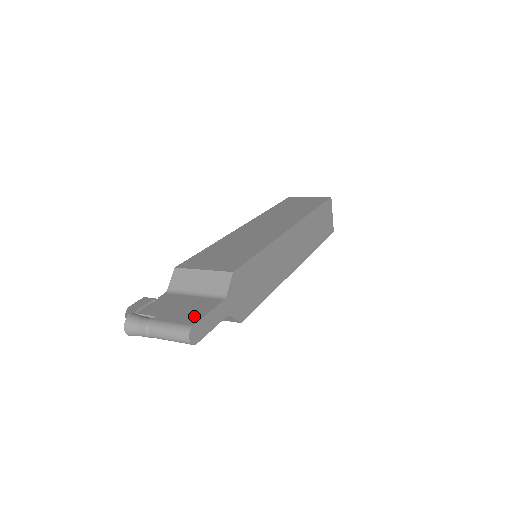
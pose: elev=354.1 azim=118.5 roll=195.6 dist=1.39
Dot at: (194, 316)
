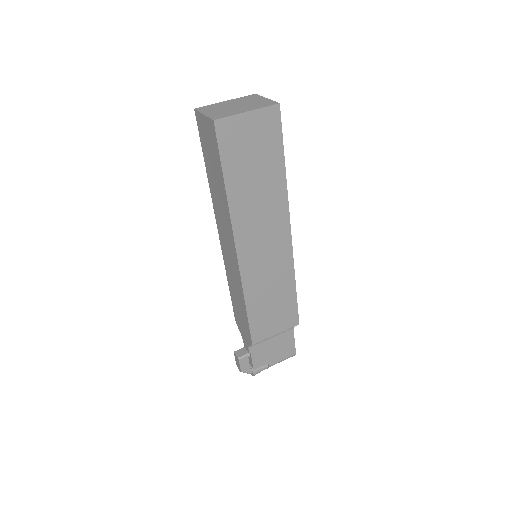
Dot at: (290, 349)
